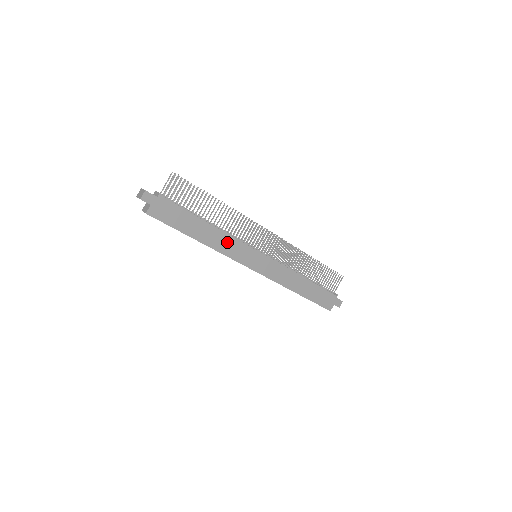
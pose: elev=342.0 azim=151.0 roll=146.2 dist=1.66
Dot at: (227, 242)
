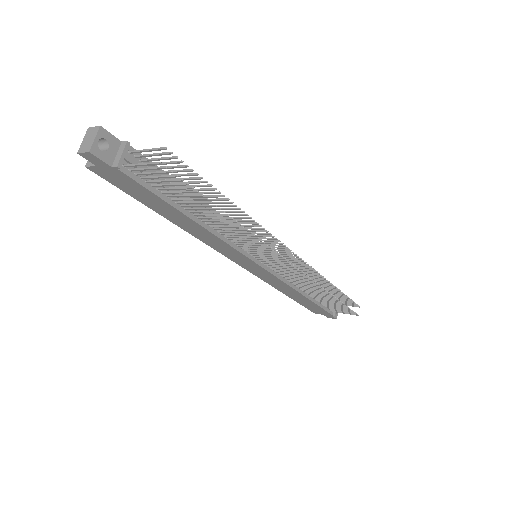
Dot at: (214, 240)
